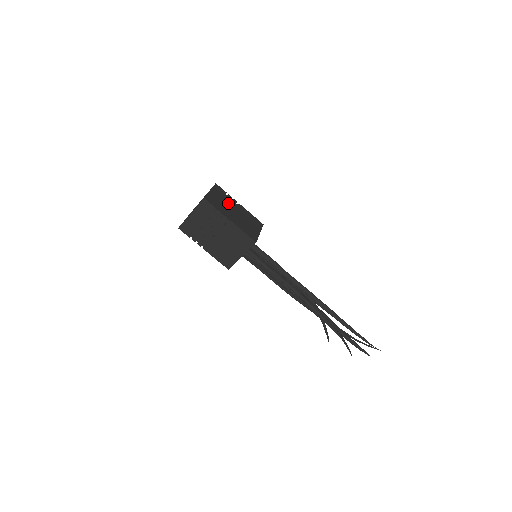
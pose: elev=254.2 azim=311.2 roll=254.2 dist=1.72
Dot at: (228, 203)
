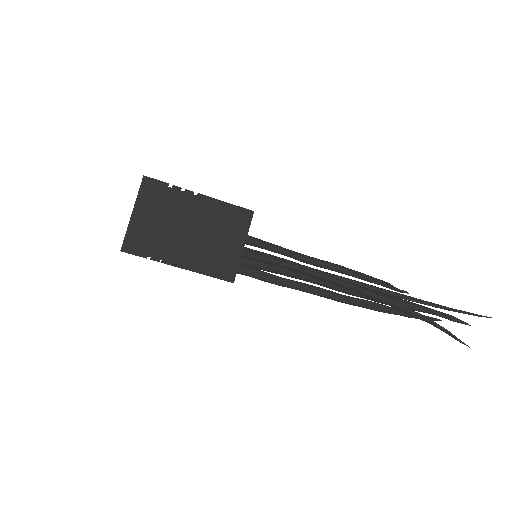
Dot at: (175, 212)
